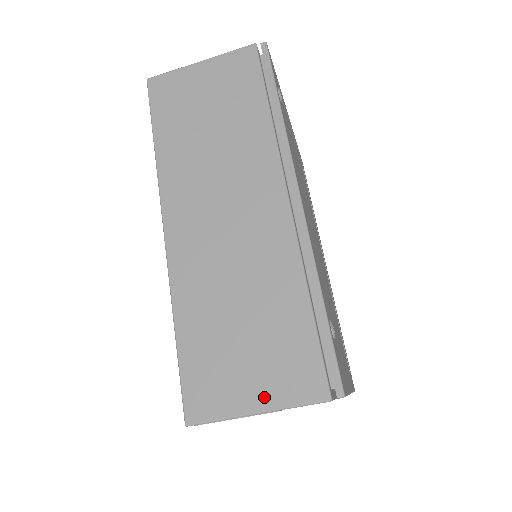
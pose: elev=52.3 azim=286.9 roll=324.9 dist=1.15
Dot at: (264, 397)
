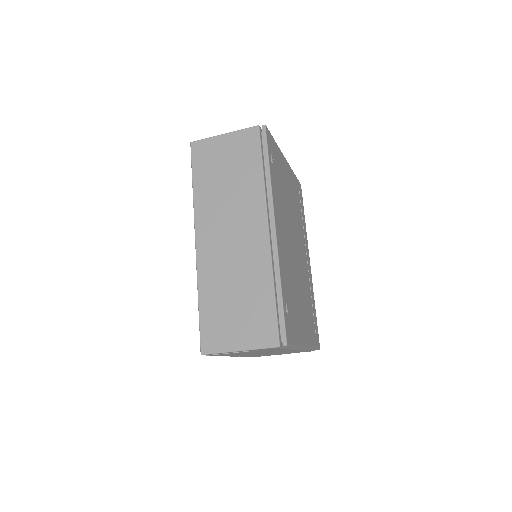
Dot at: (244, 342)
